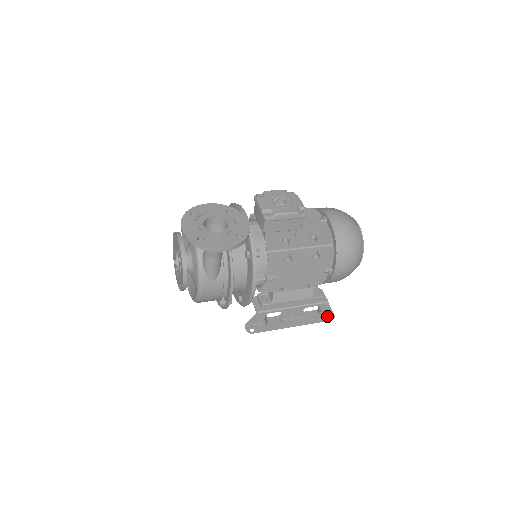
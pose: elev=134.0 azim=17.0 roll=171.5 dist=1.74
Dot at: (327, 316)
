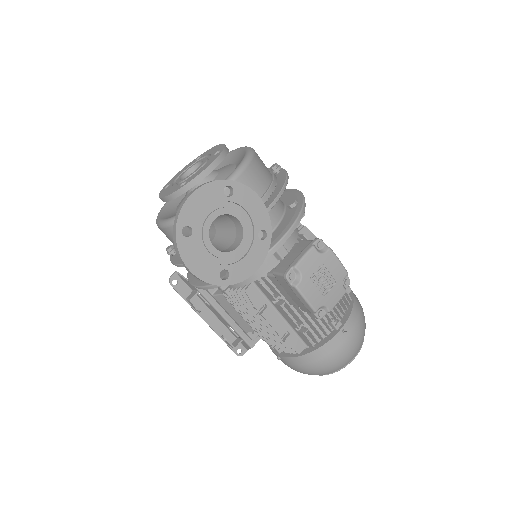
Dot at: (239, 348)
